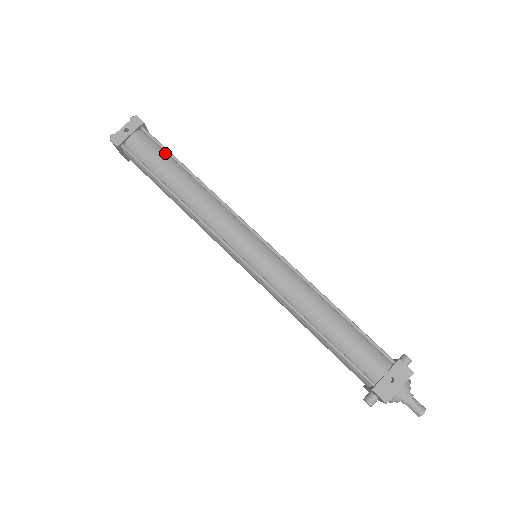
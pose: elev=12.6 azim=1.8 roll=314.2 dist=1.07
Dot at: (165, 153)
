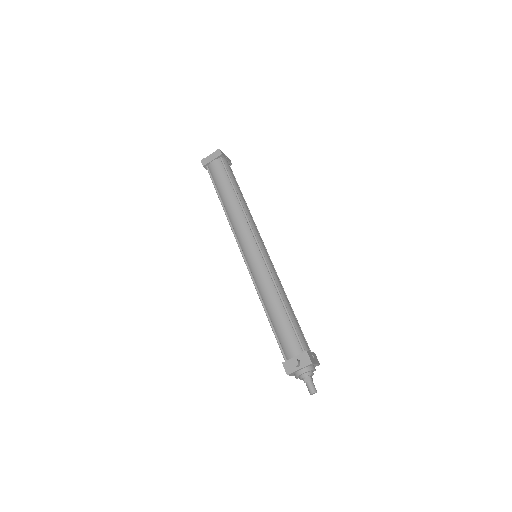
Dot at: occluded
